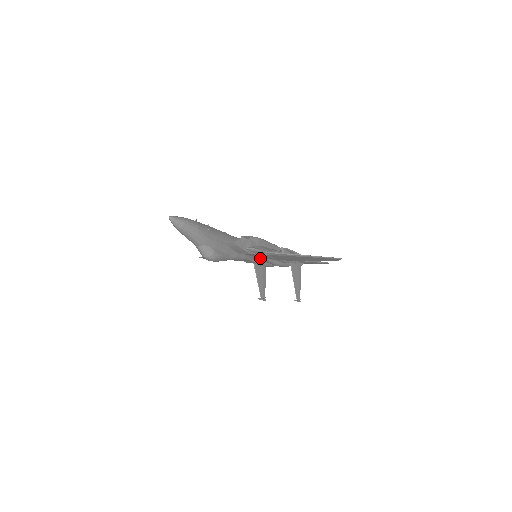
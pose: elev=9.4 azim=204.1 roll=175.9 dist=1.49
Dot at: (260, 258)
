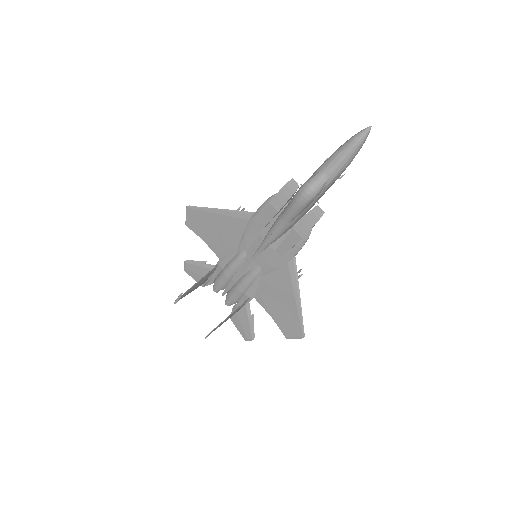
Dot at: (264, 259)
